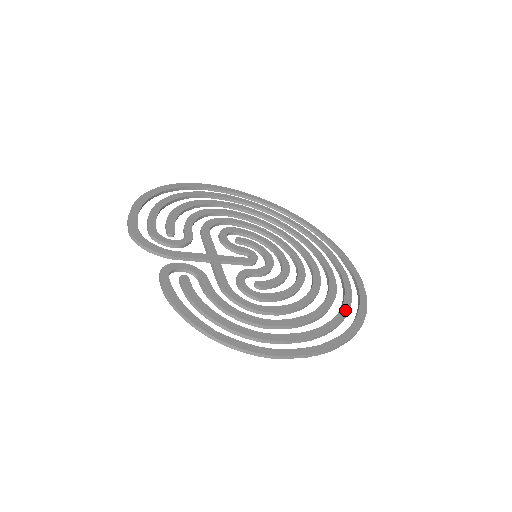
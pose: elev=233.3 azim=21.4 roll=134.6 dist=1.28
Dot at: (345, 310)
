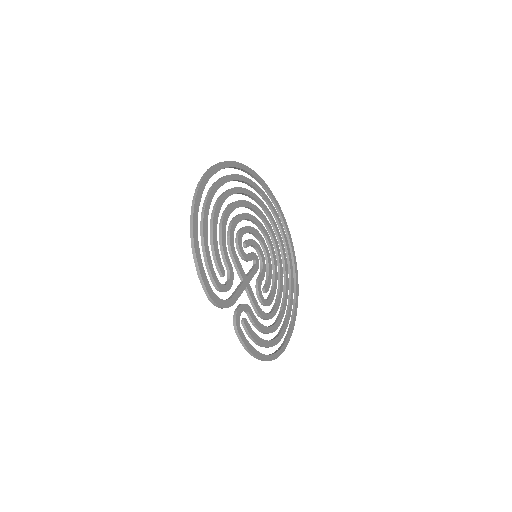
Dot at: (292, 277)
